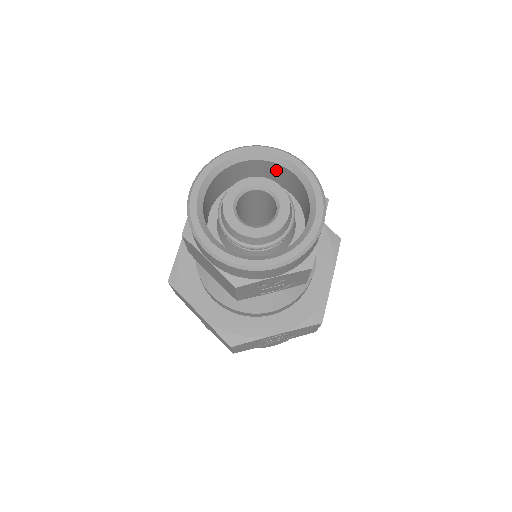
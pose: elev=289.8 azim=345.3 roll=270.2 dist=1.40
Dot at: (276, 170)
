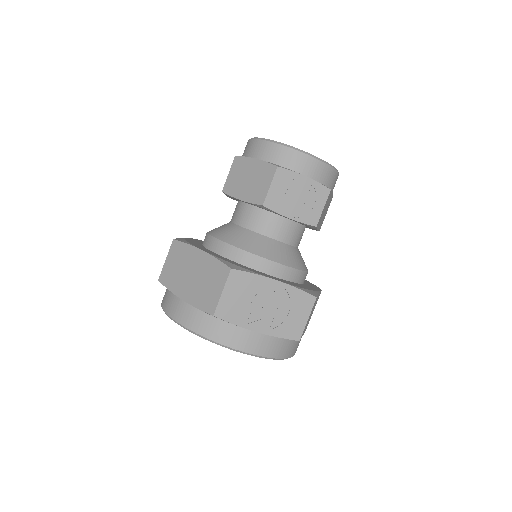
Dot at: occluded
